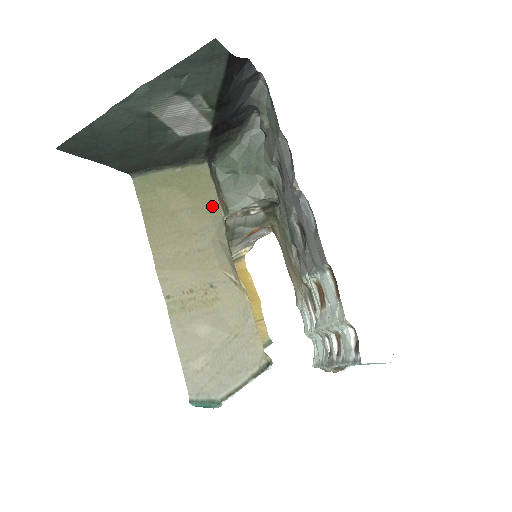
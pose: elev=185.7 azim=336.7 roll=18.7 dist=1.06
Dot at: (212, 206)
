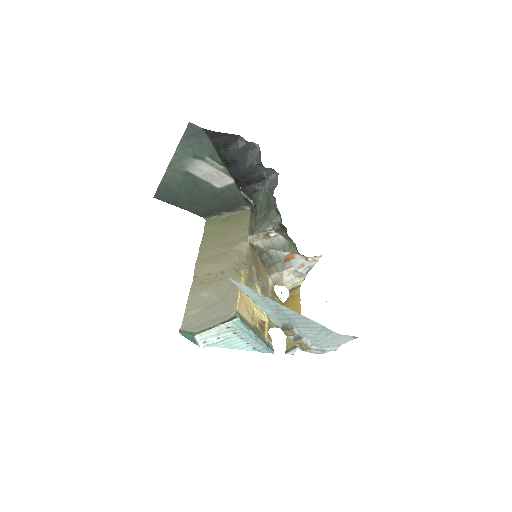
Dot at: (242, 231)
